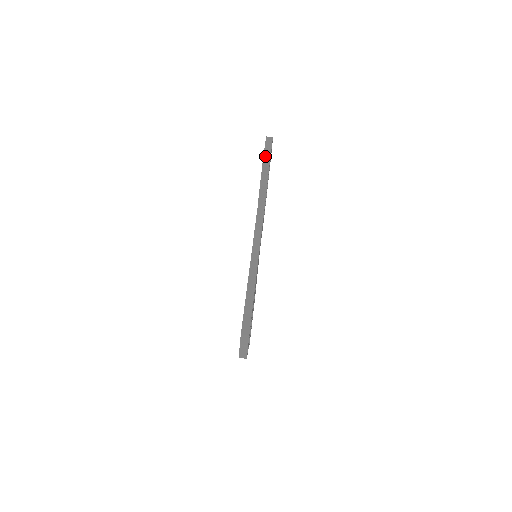
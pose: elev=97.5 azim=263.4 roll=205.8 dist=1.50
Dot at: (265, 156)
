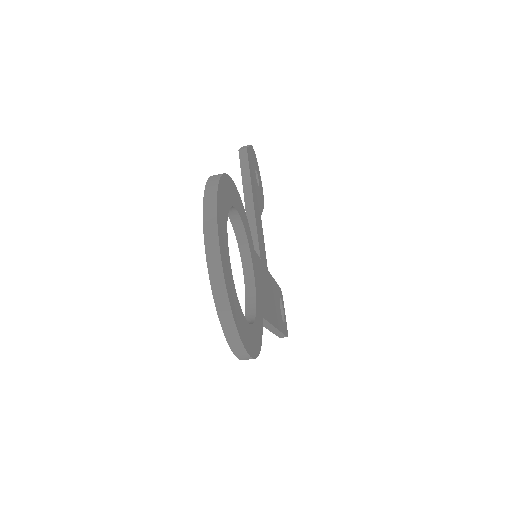
Dot at: occluded
